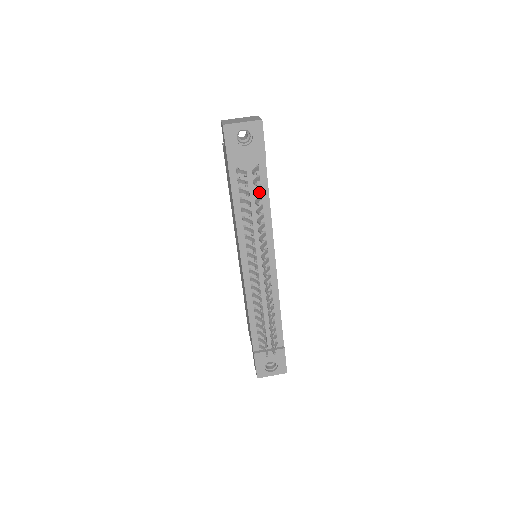
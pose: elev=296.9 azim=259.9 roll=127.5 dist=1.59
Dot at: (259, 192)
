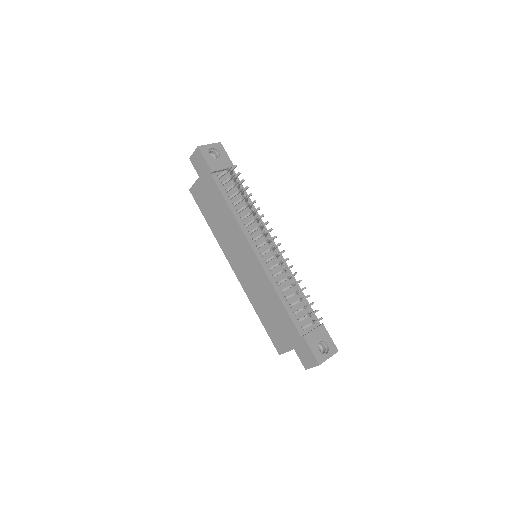
Dot at: occluded
